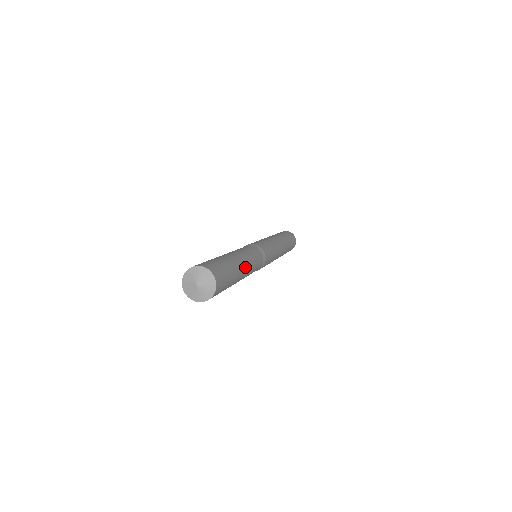
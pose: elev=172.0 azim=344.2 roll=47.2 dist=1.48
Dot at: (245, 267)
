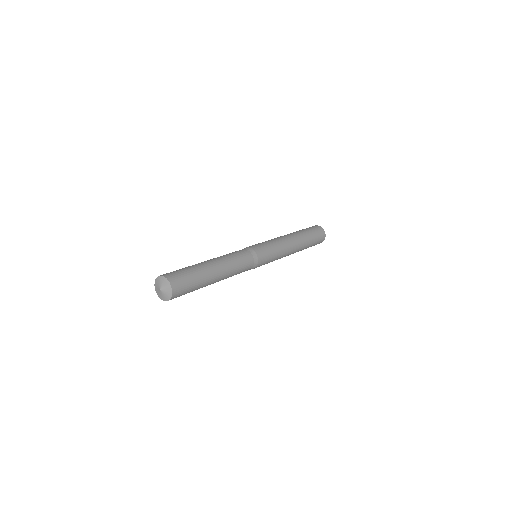
Dot at: (217, 264)
